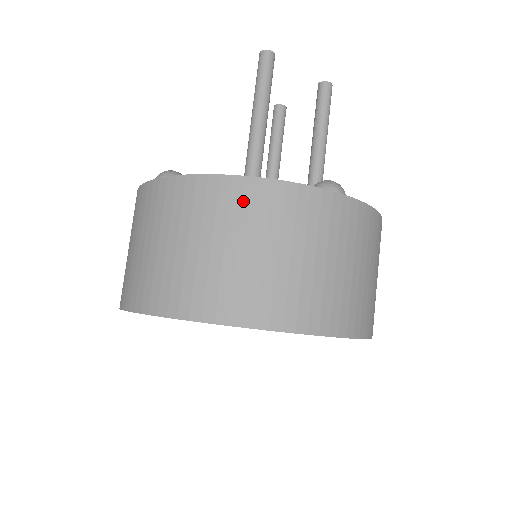
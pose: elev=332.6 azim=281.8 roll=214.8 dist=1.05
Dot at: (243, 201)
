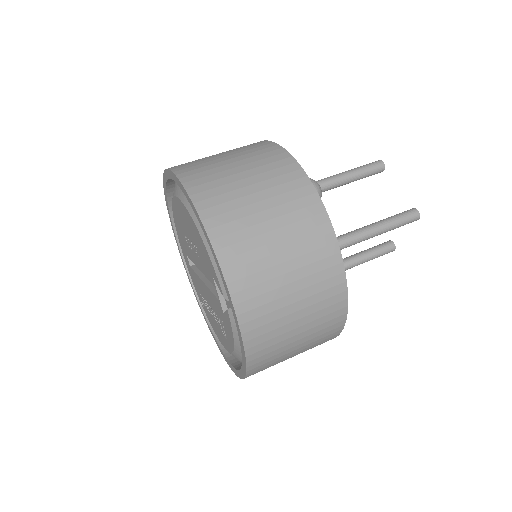
Dot at: (254, 146)
